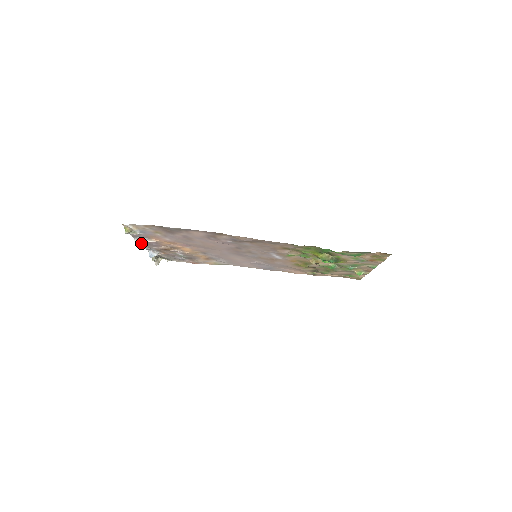
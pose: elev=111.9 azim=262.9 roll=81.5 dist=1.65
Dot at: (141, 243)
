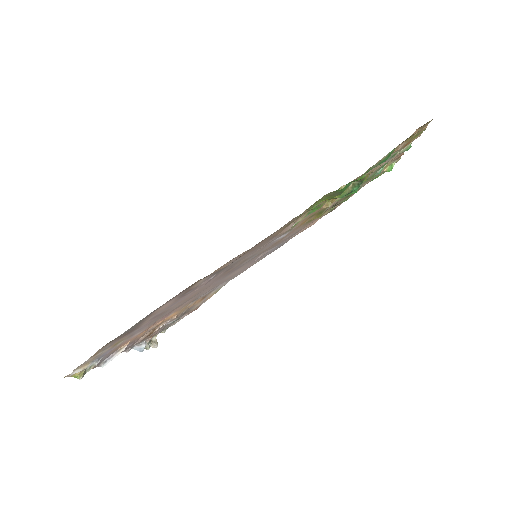
Dot at: occluded
